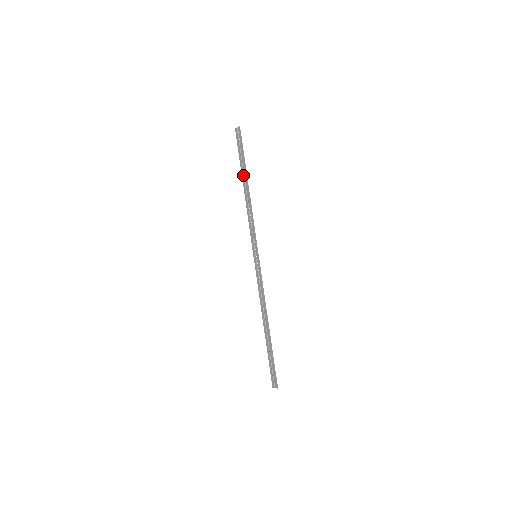
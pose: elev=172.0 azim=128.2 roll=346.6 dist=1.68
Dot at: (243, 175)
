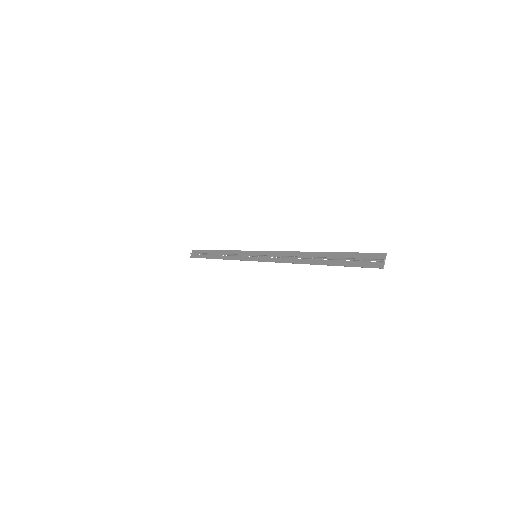
Dot at: (210, 256)
